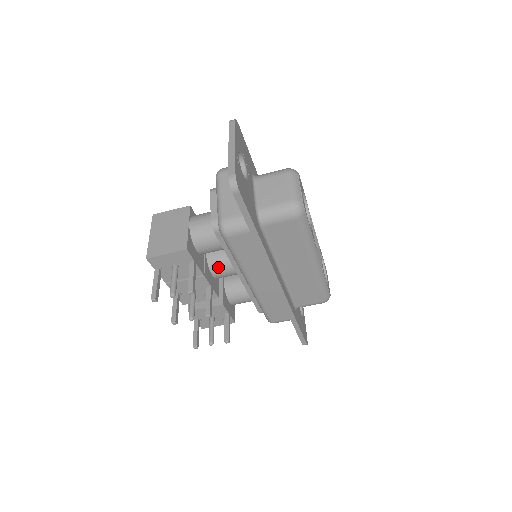
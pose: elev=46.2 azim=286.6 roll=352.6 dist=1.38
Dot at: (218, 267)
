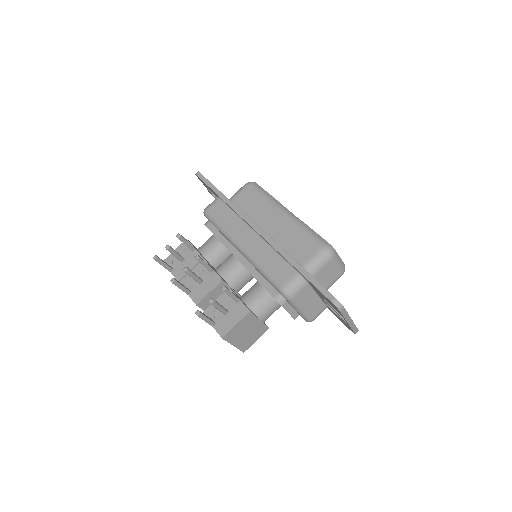
Dot at: (222, 265)
